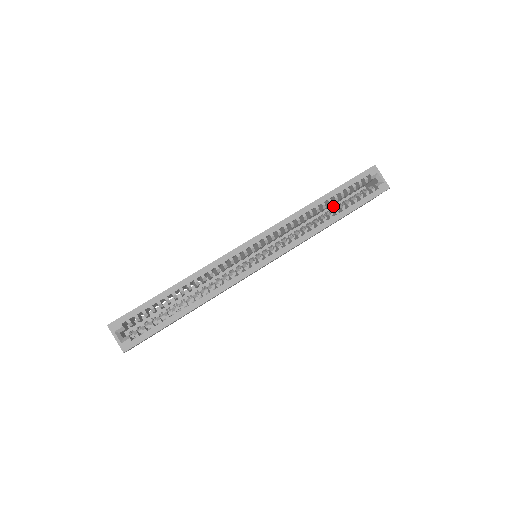
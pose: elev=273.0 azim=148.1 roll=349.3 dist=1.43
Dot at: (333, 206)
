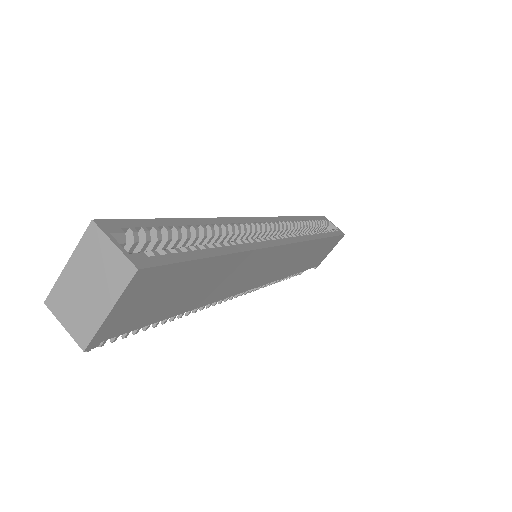
Dot at: occluded
